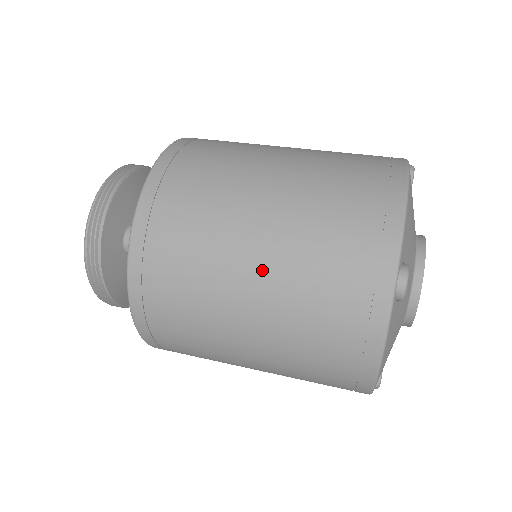
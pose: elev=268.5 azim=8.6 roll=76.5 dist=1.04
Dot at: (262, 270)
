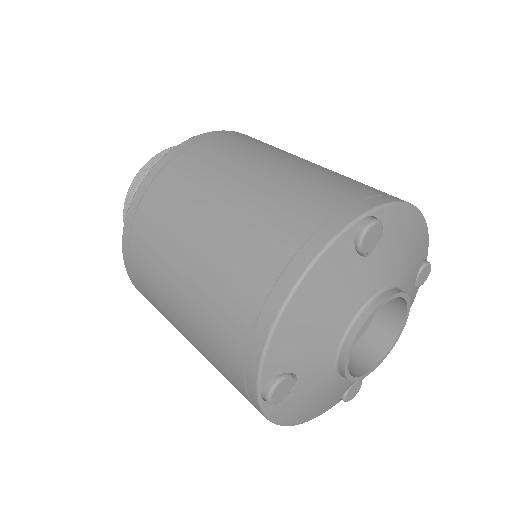
Dot at: (187, 332)
